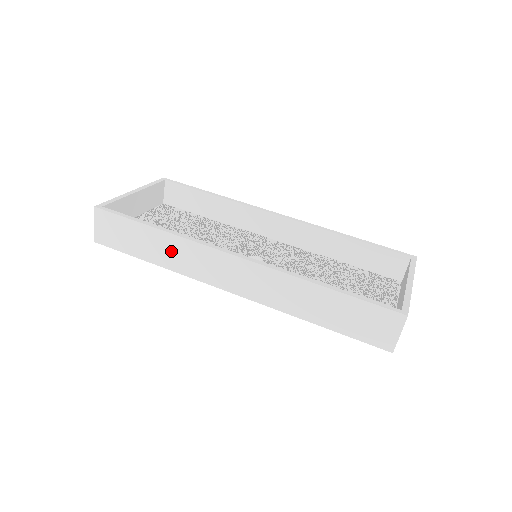
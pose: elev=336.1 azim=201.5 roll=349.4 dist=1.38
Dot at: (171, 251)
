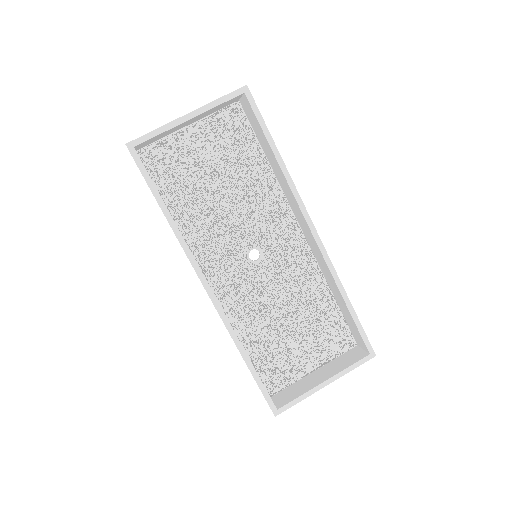
Dot at: occluded
